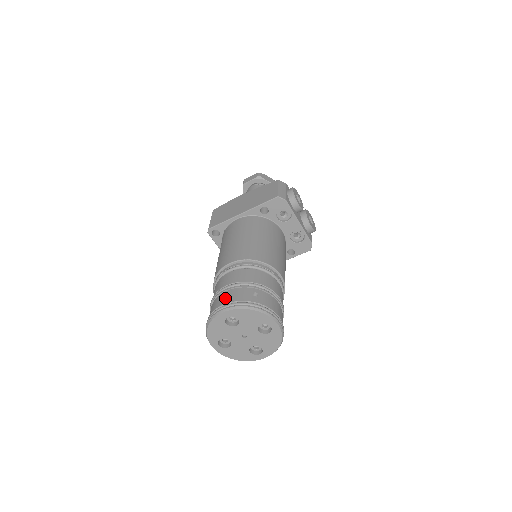
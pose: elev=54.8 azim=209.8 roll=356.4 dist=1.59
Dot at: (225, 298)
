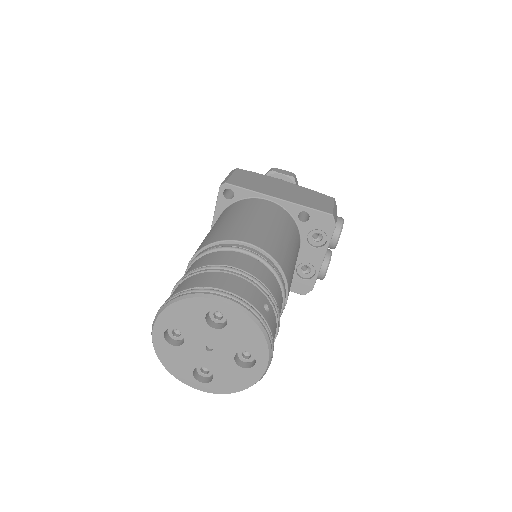
Dot at: (227, 282)
